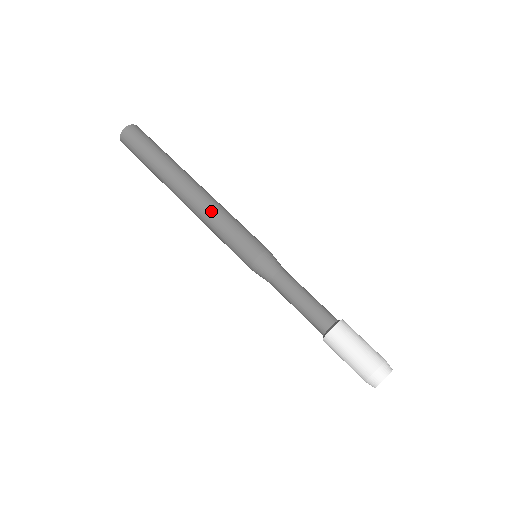
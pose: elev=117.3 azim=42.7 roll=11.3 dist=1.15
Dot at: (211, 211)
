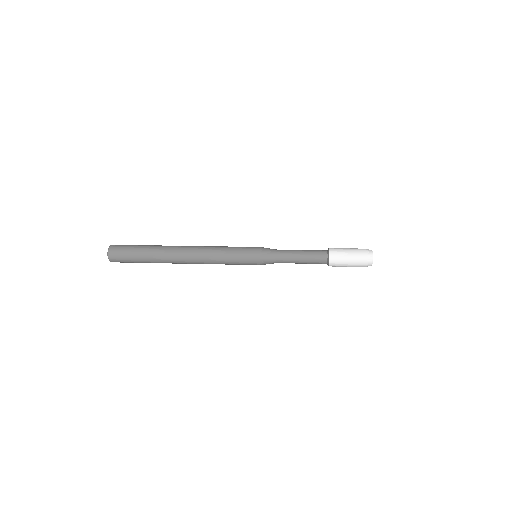
Dot at: (211, 253)
